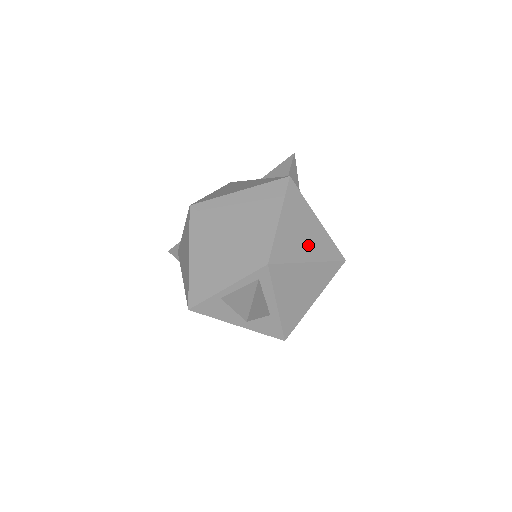
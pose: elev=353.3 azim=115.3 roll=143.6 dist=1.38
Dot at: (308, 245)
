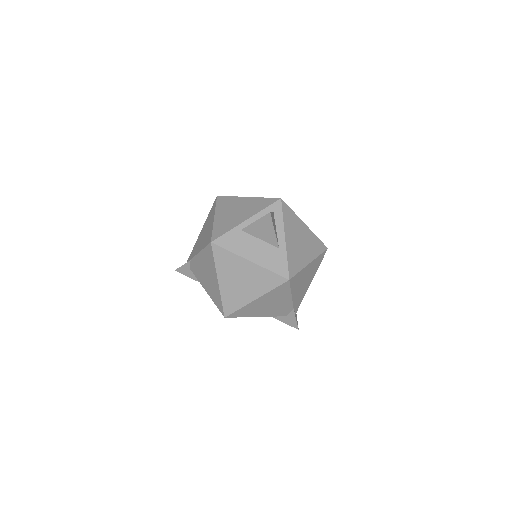
Dot at: occluded
